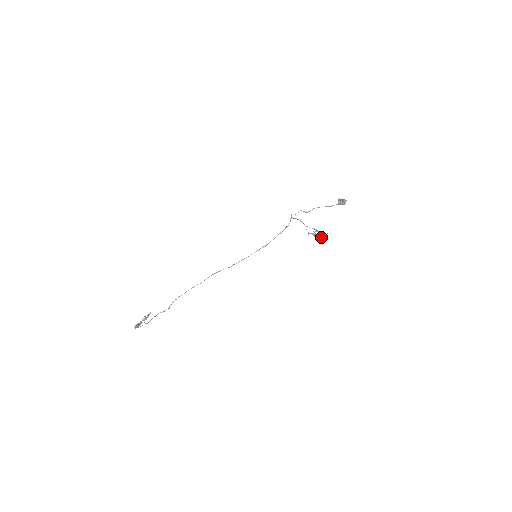
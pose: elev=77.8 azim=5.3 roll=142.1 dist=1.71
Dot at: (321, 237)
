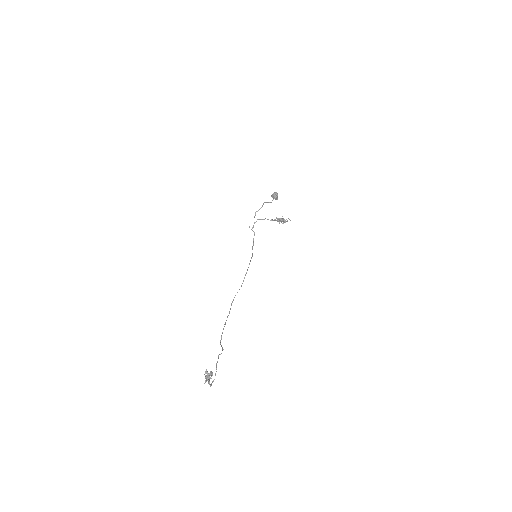
Dot at: occluded
